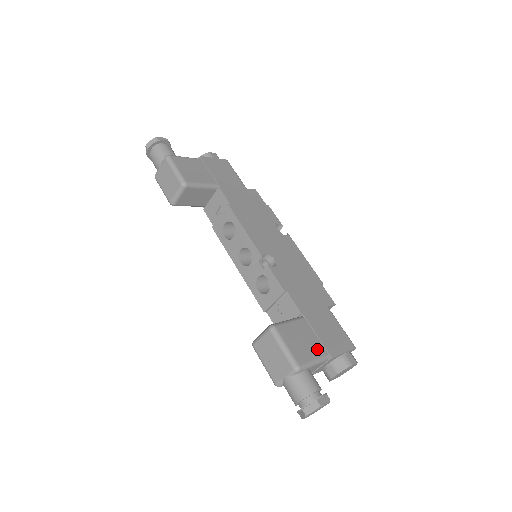
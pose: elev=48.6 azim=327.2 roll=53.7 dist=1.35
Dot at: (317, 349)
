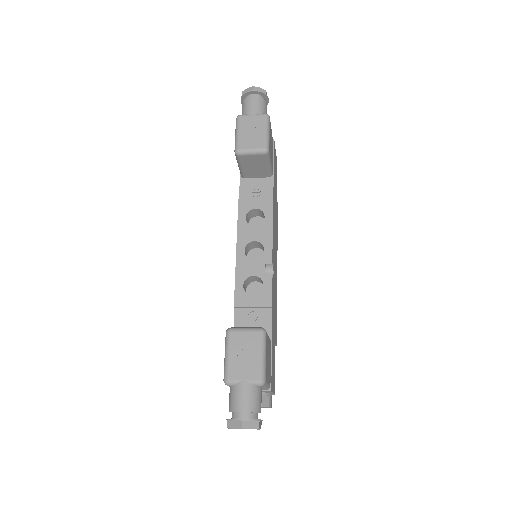
Dot at: occluded
